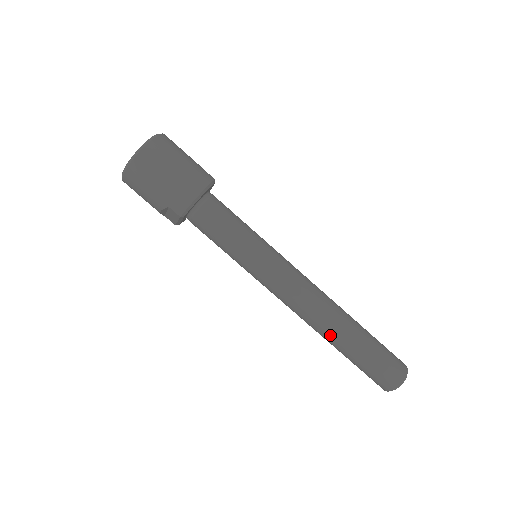
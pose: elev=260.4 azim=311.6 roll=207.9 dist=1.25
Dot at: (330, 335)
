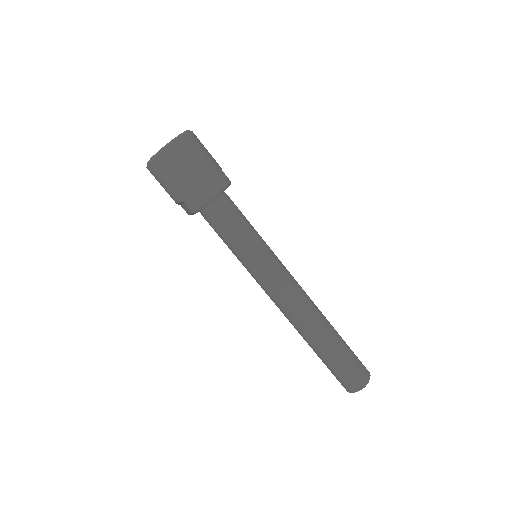
Dot at: (307, 337)
